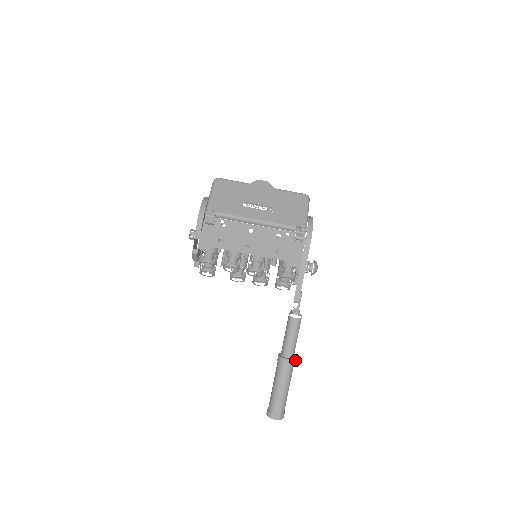
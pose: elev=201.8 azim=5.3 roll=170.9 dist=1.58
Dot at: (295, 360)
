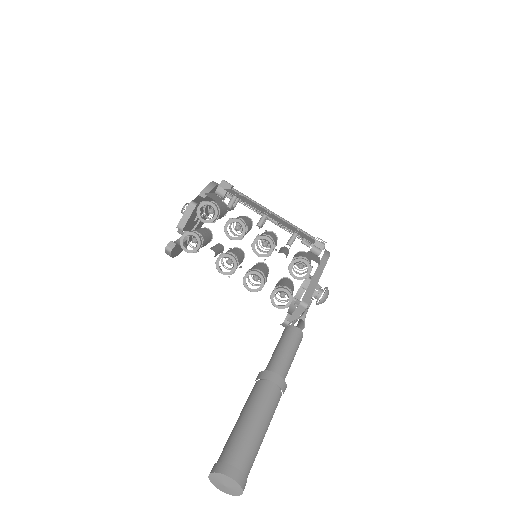
Dot at: (284, 390)
